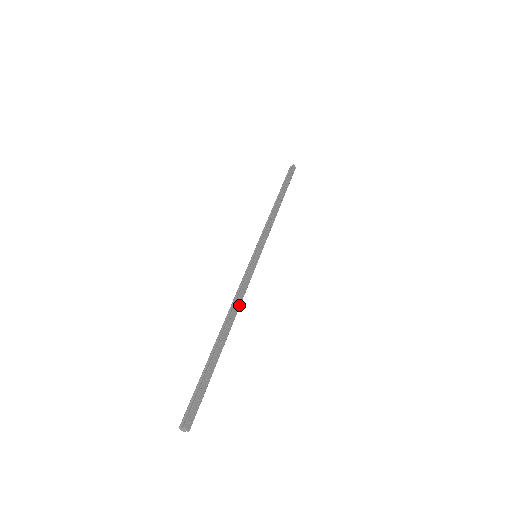
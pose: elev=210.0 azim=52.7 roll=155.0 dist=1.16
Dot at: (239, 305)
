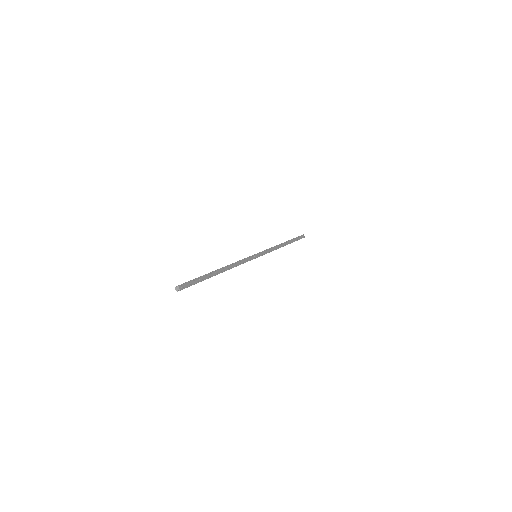
Dot at: (234, 266)
